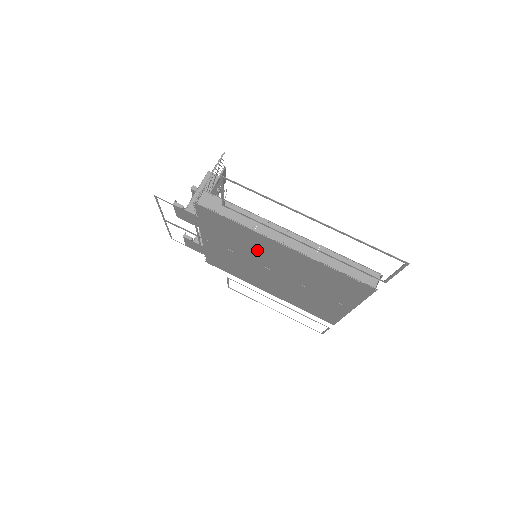
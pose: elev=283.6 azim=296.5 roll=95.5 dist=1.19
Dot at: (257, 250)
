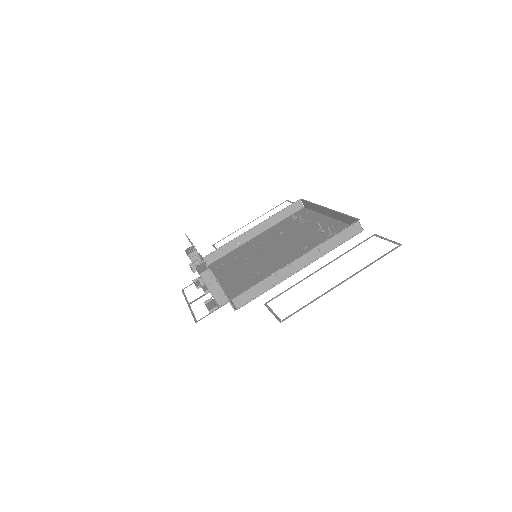
Dot at: (272, 269)
